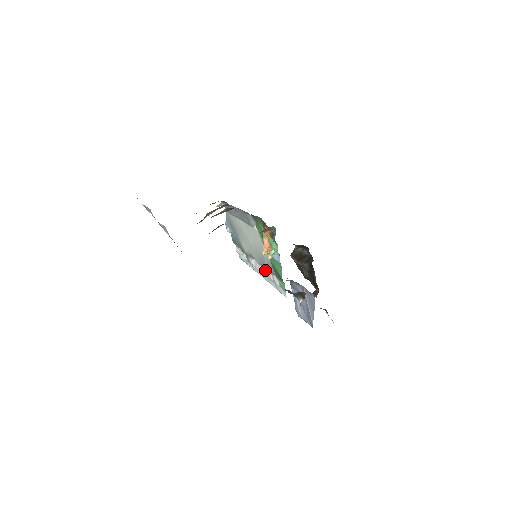
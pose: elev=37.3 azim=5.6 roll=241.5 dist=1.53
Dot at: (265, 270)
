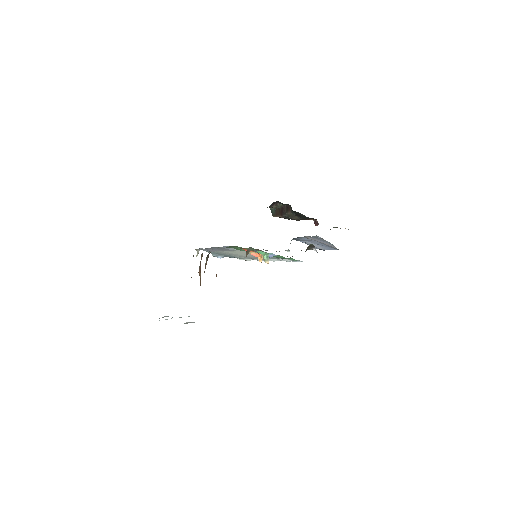
Dot at: (272, 259)
